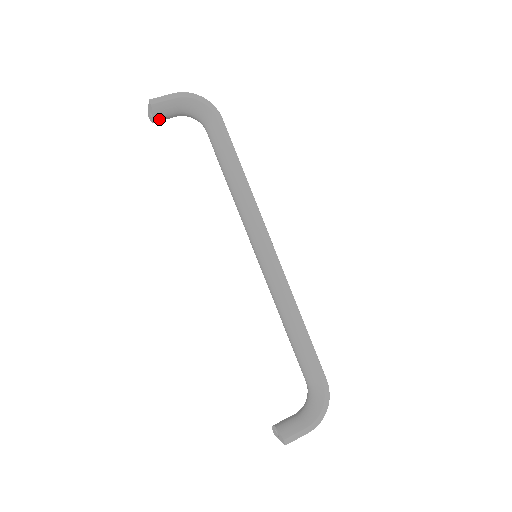
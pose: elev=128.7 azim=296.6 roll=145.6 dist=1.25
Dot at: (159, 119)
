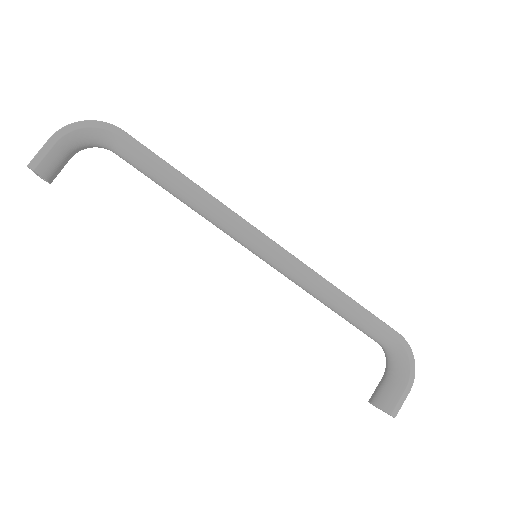
Dot at: (54, 177)
